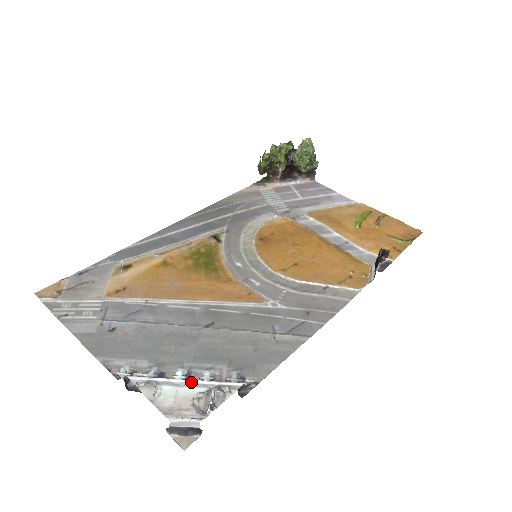
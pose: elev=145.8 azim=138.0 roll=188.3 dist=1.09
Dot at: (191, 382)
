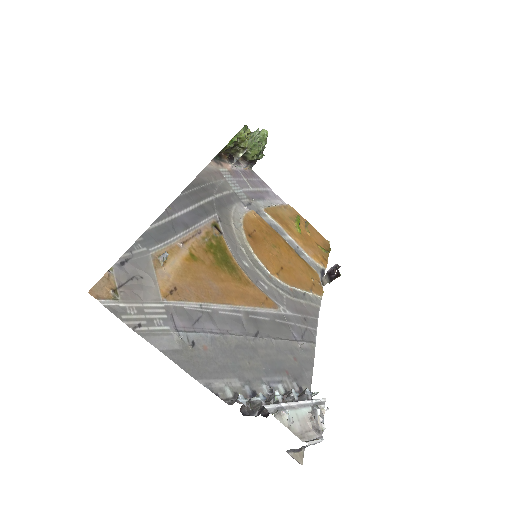
Dot at: (300, 403)
